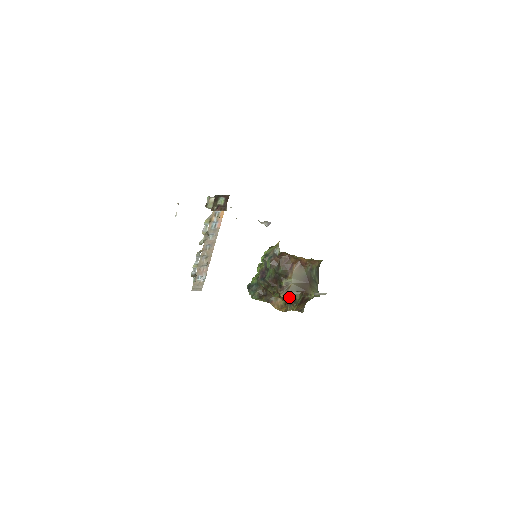
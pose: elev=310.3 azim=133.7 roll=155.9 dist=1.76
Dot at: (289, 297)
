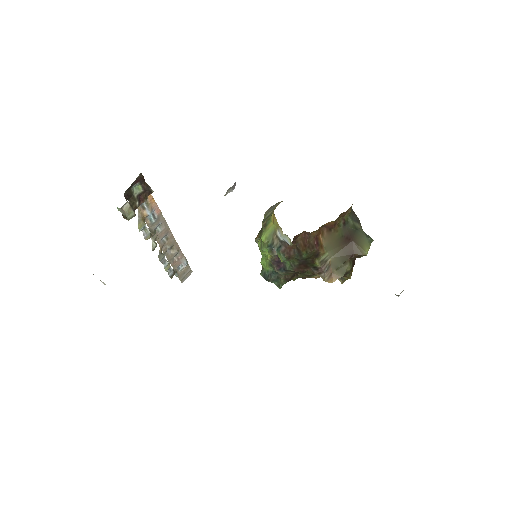
Dot at: (338, 278)
